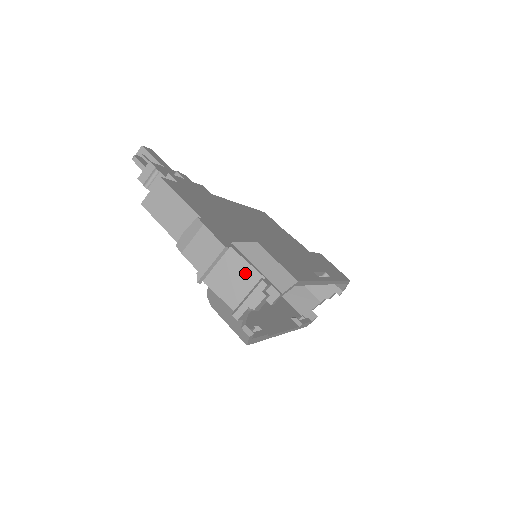
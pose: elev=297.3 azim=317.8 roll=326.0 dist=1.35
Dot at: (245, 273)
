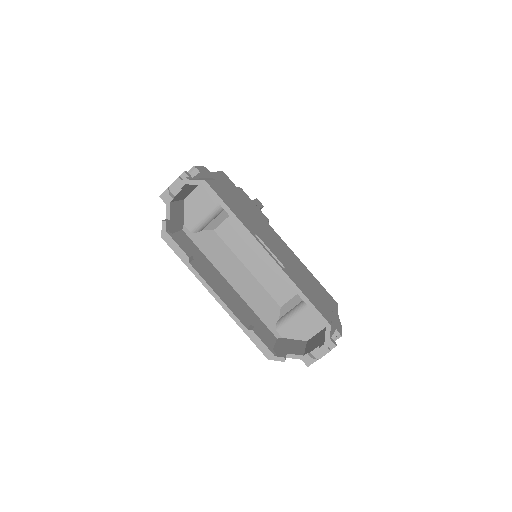
Dot at: occluded
